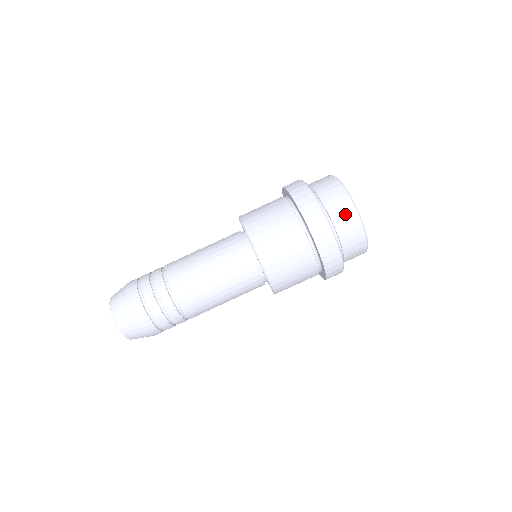
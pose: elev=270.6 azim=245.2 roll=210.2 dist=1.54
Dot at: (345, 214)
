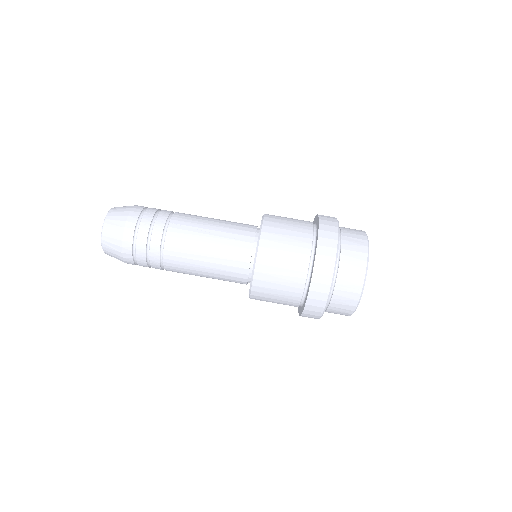
Dot at: (346, 303)
